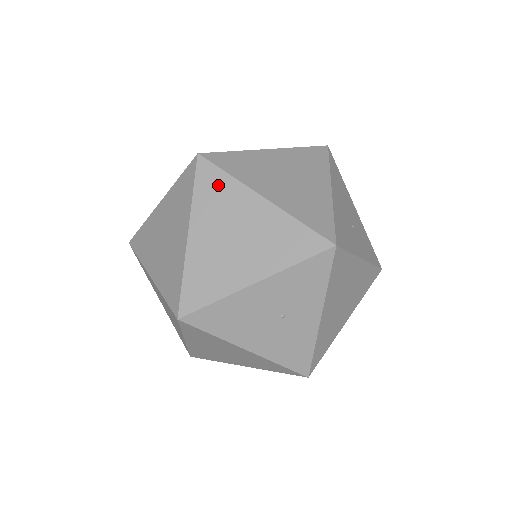
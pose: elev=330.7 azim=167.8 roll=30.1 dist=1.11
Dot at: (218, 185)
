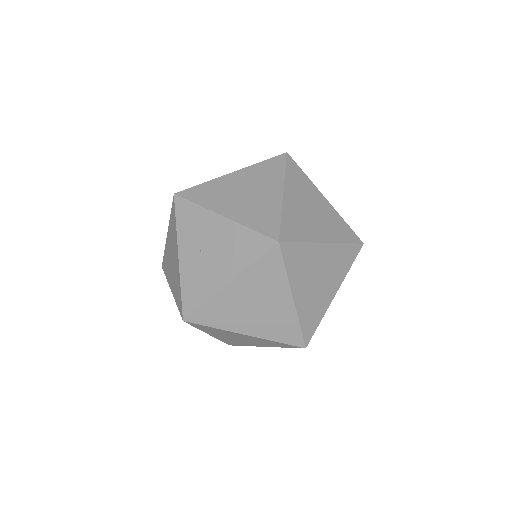
Dot at: (299, 254)
